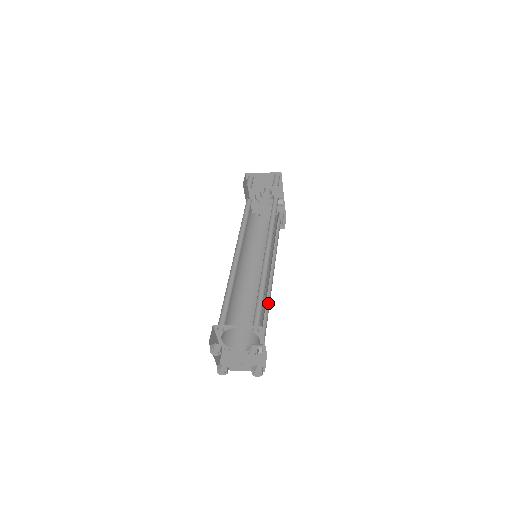
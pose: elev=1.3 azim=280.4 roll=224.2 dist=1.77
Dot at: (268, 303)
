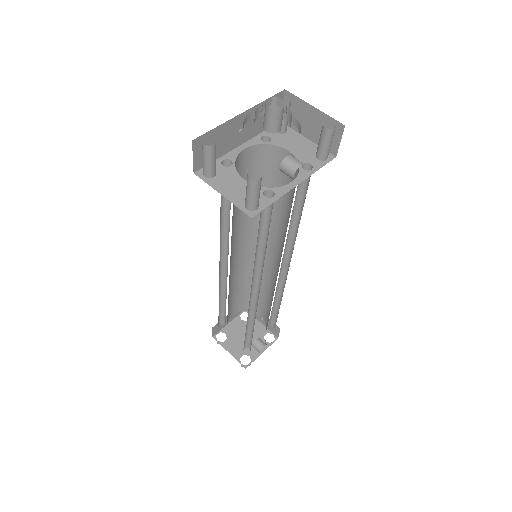
Dot at: (282, 293)
